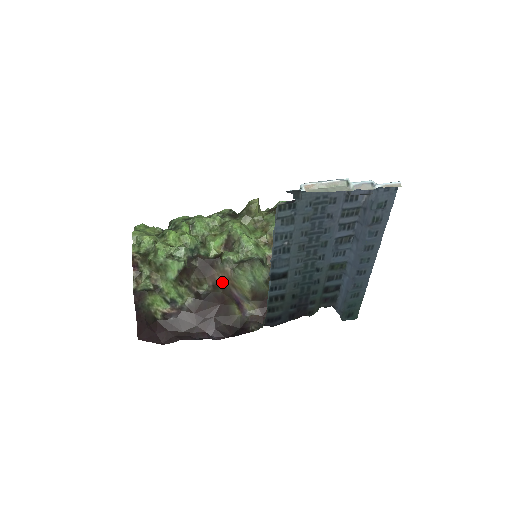
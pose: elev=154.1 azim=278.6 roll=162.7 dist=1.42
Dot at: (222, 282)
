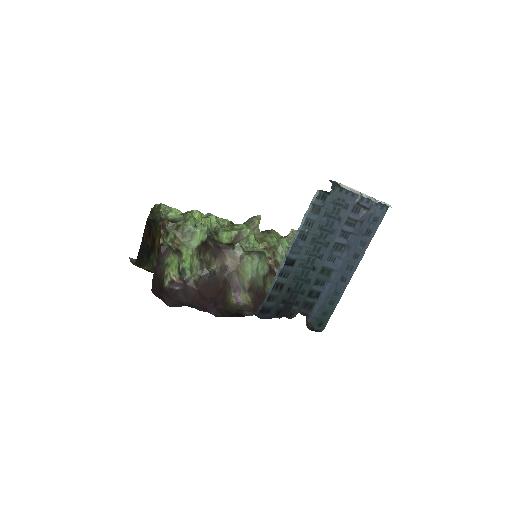
Dot at: (229, 266)
